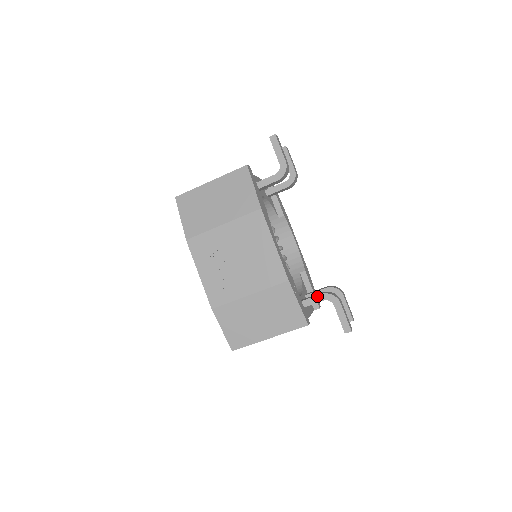
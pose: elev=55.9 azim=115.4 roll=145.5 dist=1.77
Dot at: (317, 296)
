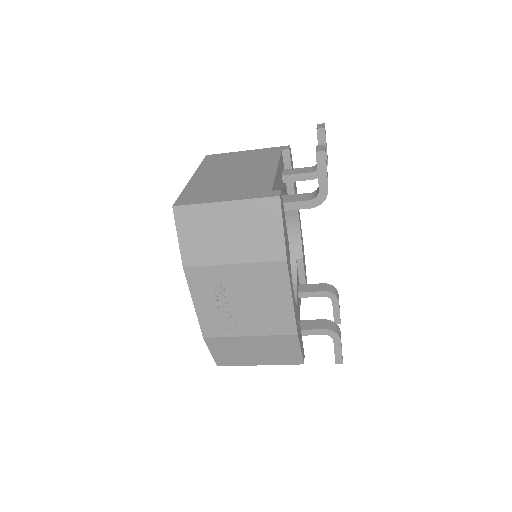
Dot at: (318, 330)
